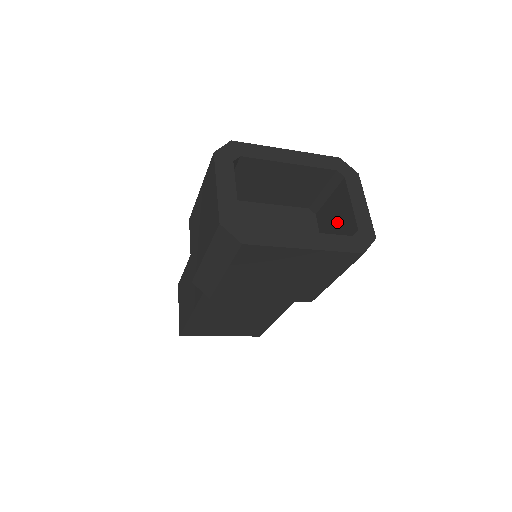
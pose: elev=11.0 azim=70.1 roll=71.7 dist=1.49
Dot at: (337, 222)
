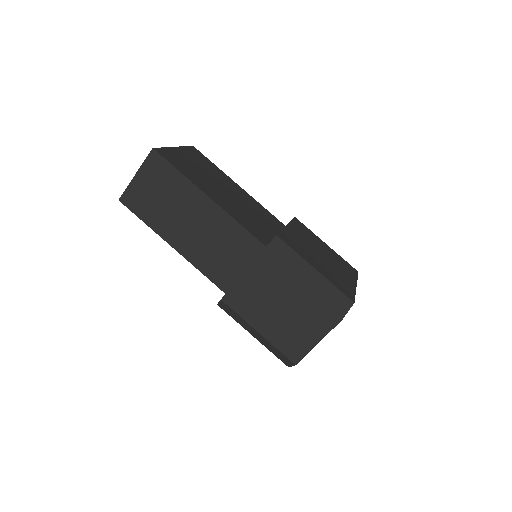
Dot at: occluded
